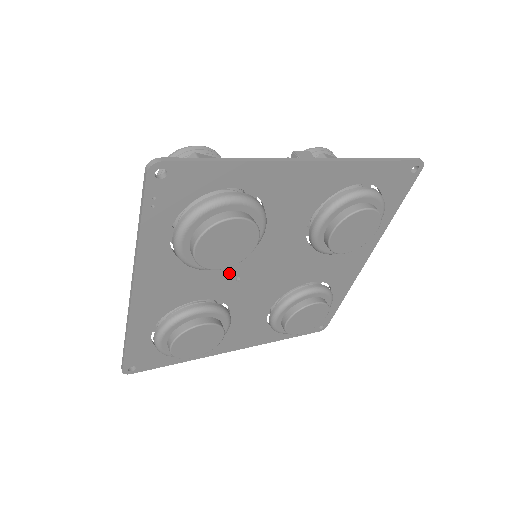
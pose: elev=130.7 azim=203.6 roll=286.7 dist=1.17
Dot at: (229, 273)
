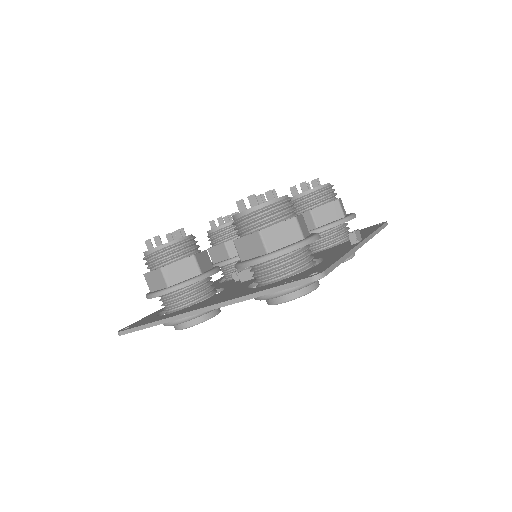
Dot at: occluded
